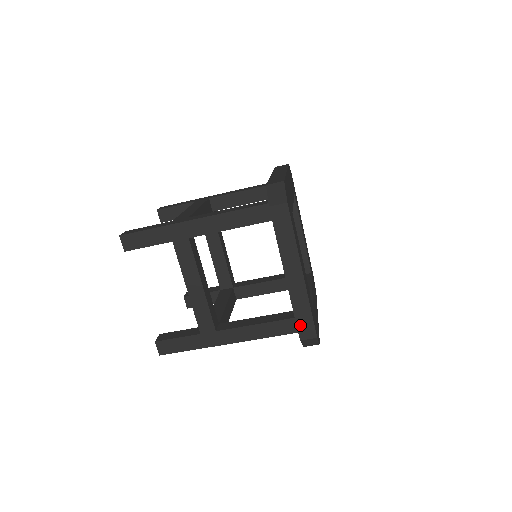
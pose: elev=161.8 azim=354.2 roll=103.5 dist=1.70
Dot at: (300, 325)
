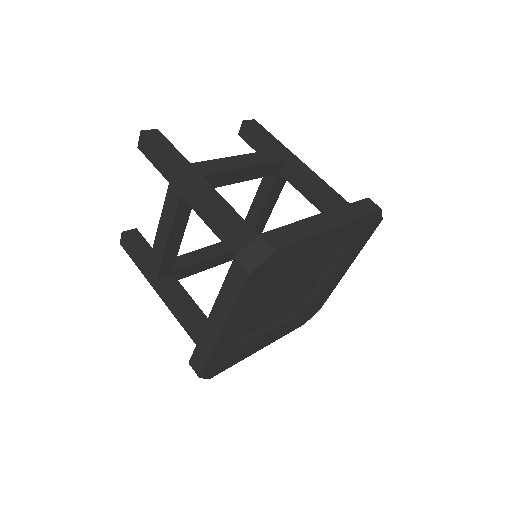
Dot at: (195, 356)
